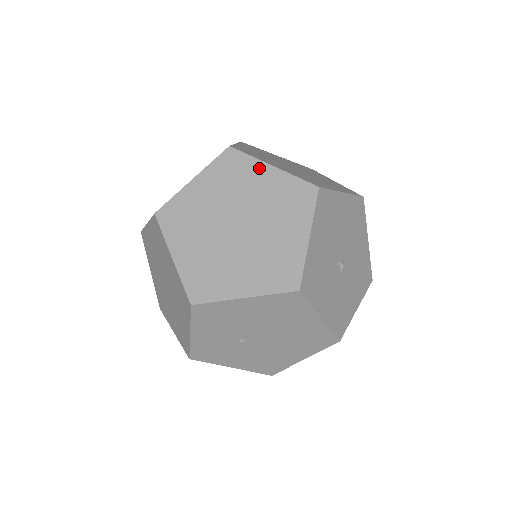
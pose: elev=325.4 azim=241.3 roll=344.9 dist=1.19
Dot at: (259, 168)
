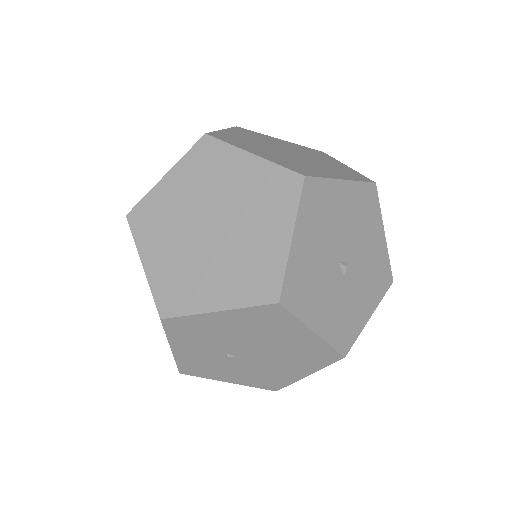
Dot at: (237, 157)
